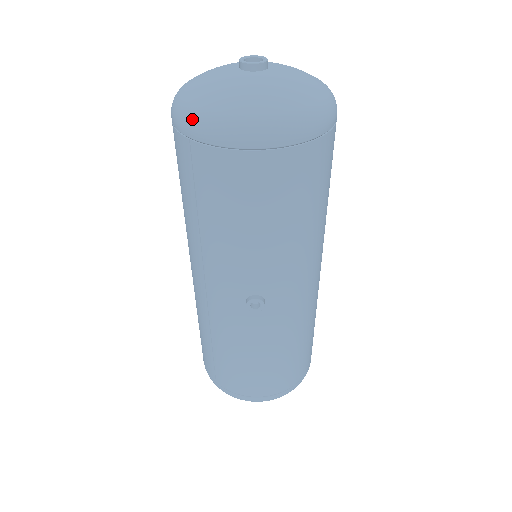
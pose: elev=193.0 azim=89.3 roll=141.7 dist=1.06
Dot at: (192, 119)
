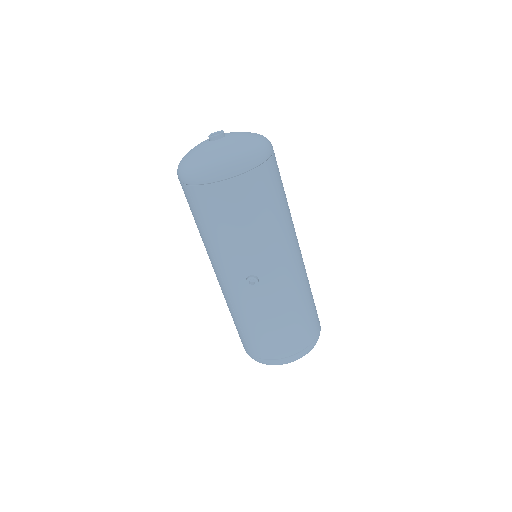
Dot at: (185, 173)
